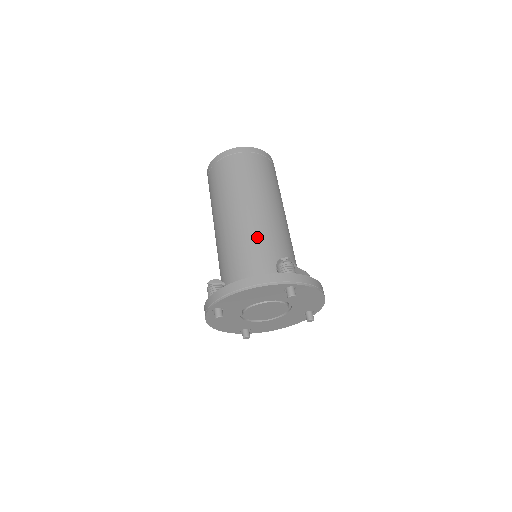
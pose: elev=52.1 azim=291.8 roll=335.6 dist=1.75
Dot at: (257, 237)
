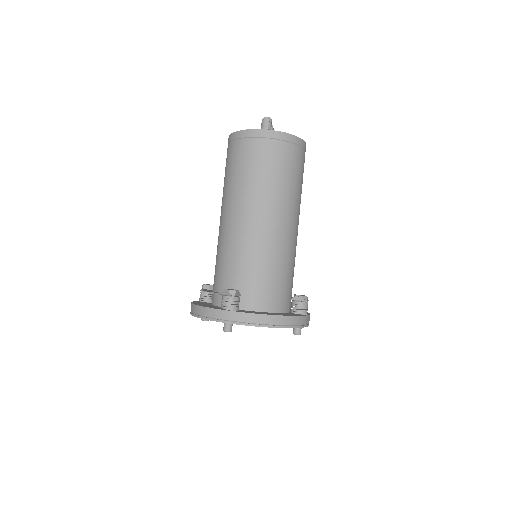
Dot at: (285, 259)
